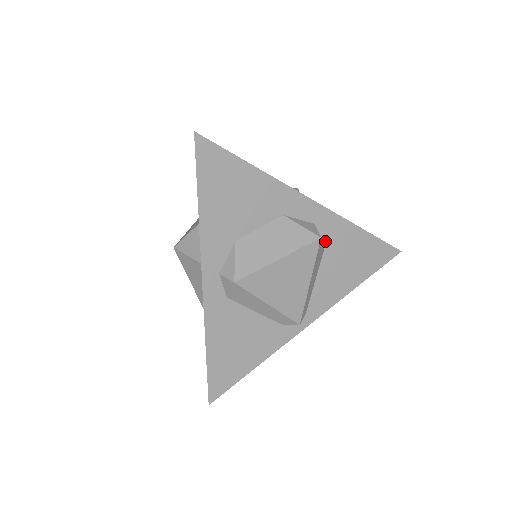
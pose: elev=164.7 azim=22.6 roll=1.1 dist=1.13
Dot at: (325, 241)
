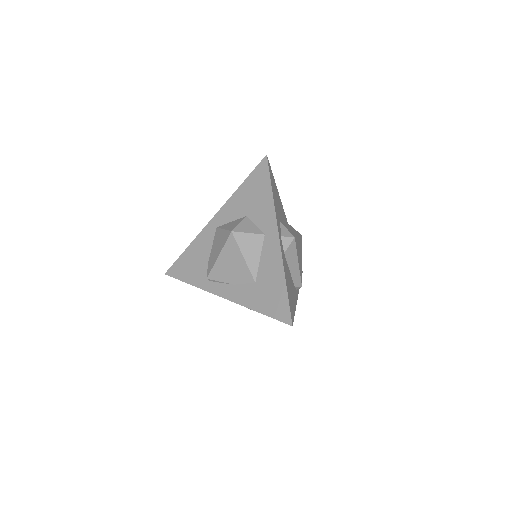
Dot at: occluded
